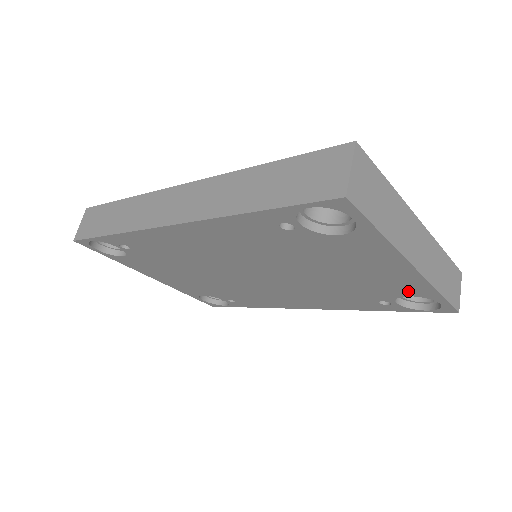
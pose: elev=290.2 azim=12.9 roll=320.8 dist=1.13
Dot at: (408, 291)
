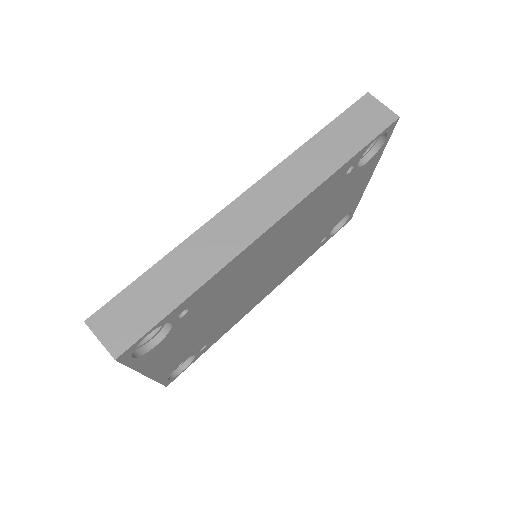
Dot at: (347, 211)
